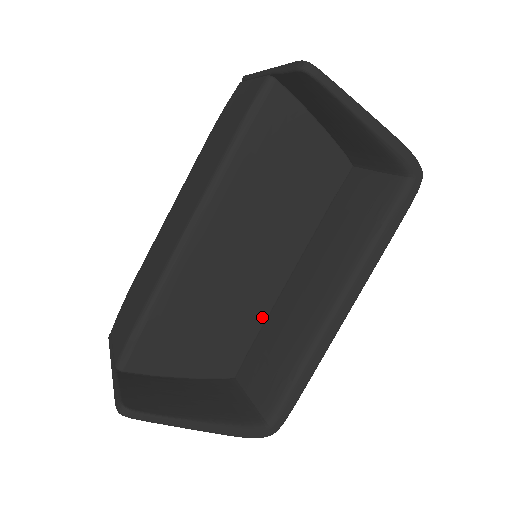
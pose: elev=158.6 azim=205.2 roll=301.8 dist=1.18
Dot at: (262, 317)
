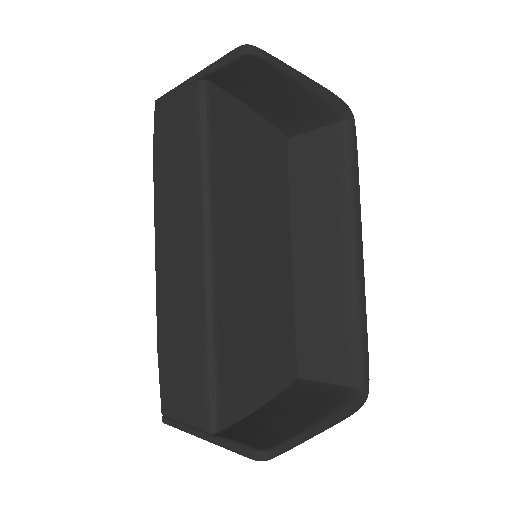
Dot at: (290, 307)
